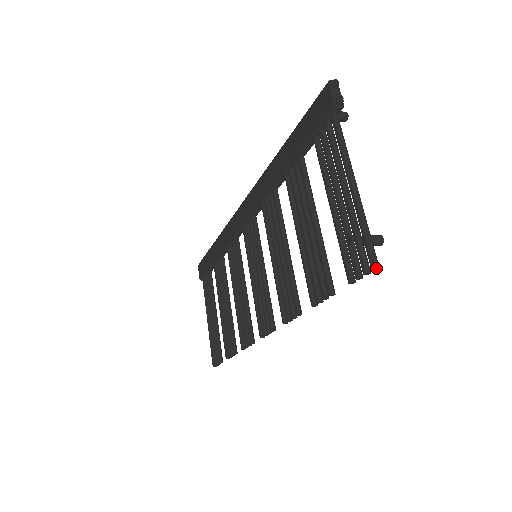
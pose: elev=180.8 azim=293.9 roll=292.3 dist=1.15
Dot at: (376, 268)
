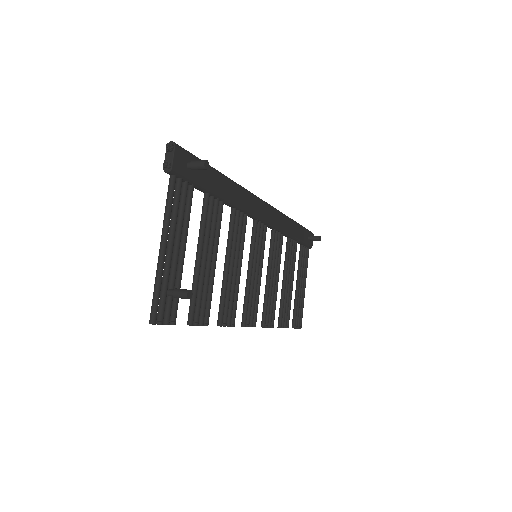
Dot at: occluded
